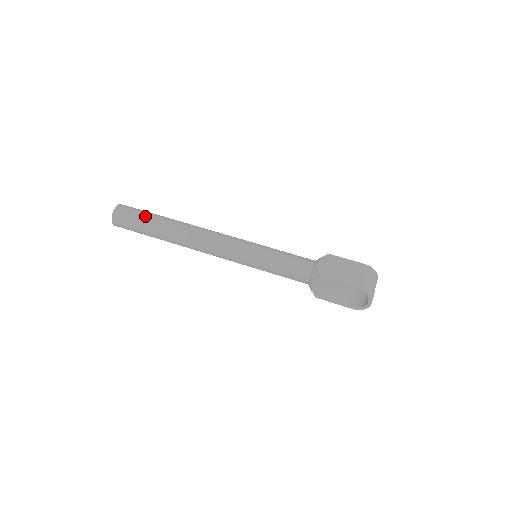
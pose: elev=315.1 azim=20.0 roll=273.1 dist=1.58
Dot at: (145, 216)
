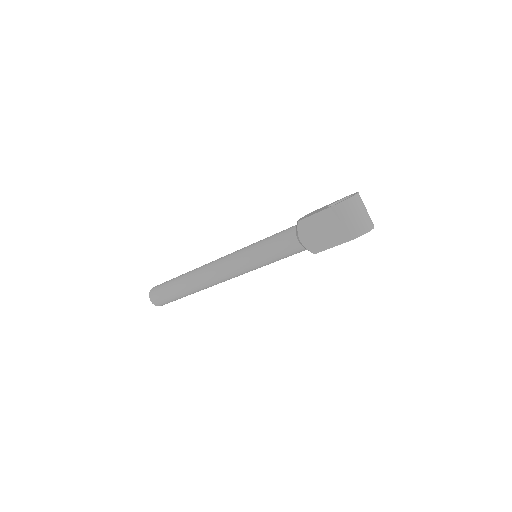
Dot at: (170, 295)
